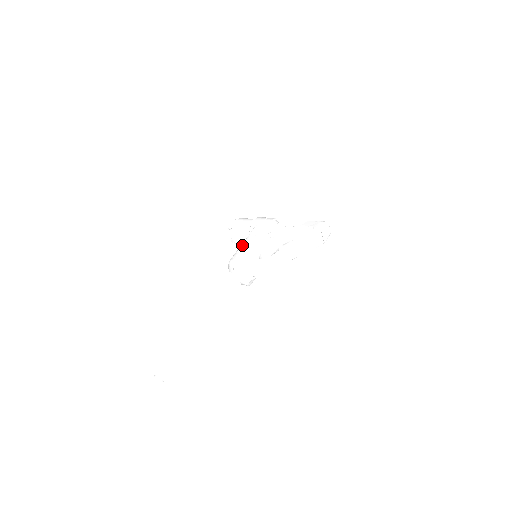
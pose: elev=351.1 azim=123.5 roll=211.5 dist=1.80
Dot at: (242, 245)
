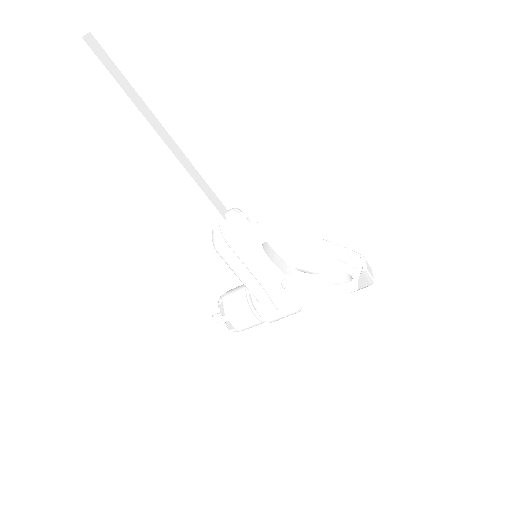
Dot at: occluded
